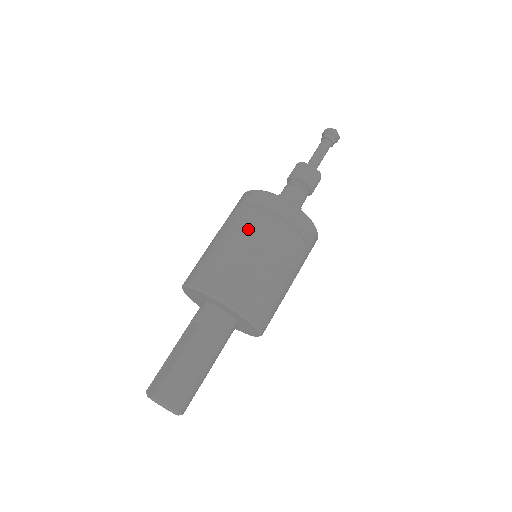
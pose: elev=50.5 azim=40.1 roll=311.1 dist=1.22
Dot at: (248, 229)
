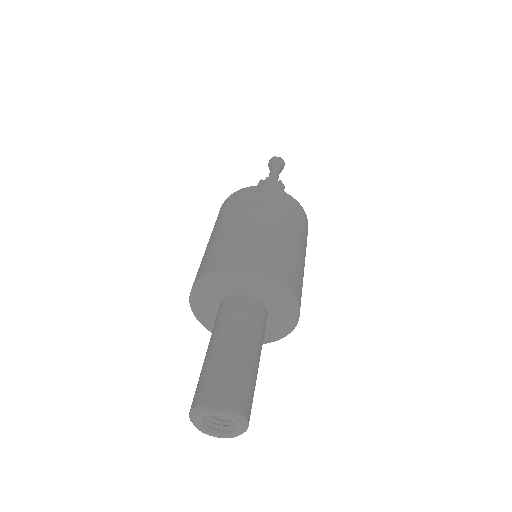
Dot at: (283, 221)
